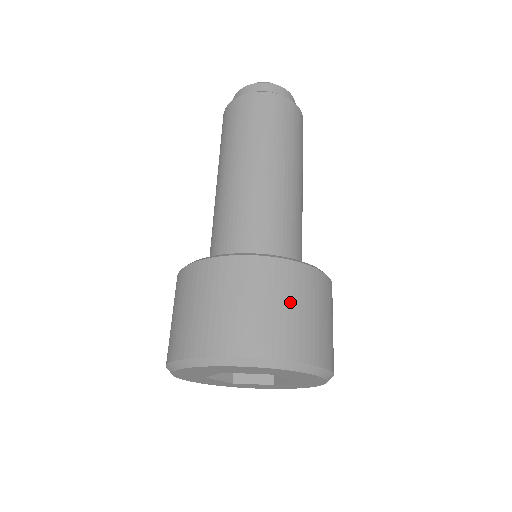
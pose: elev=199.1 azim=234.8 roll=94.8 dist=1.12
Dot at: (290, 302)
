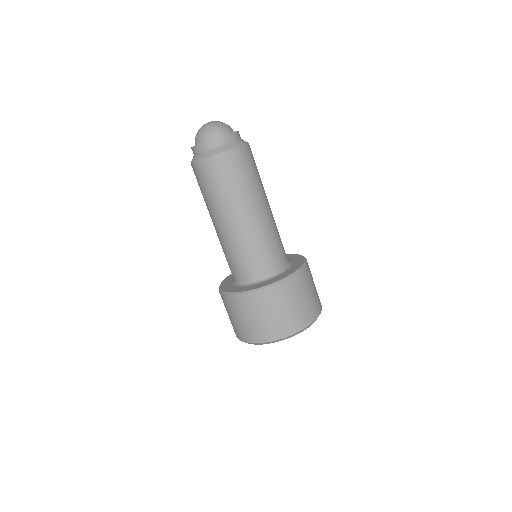
Dot at: (296, 300)
